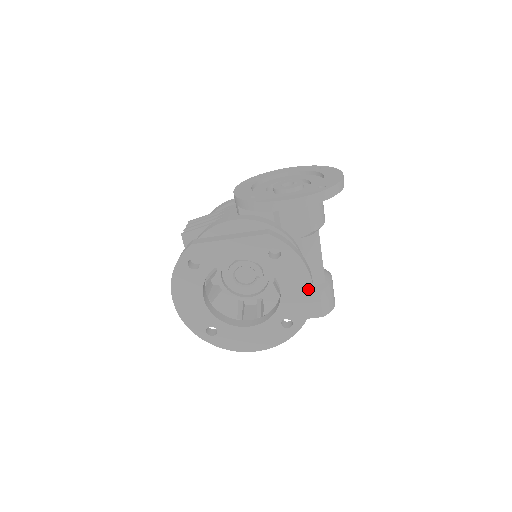
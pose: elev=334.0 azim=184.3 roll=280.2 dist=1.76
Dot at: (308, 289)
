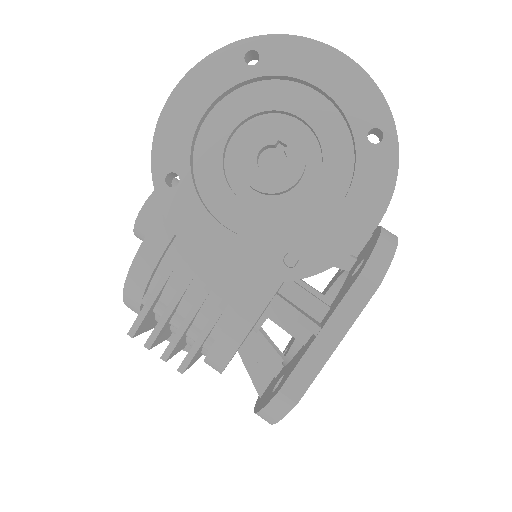
Dot at: occluded
